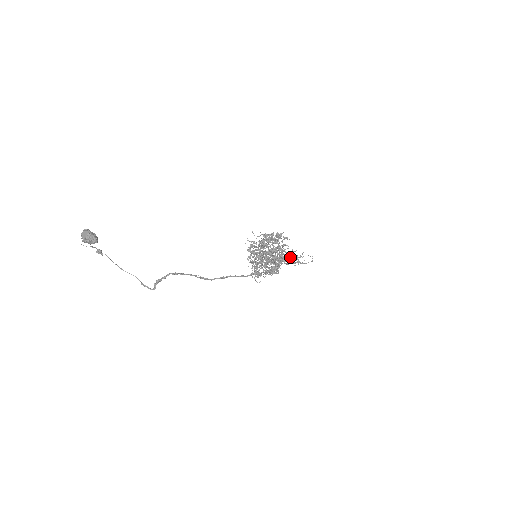
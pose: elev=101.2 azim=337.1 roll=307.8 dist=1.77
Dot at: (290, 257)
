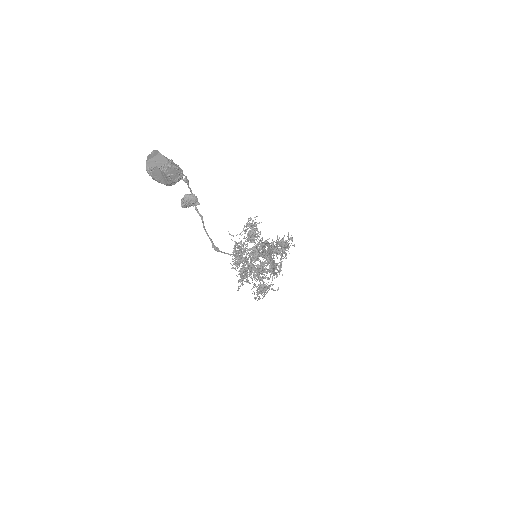
Dot at: (288, 235)
